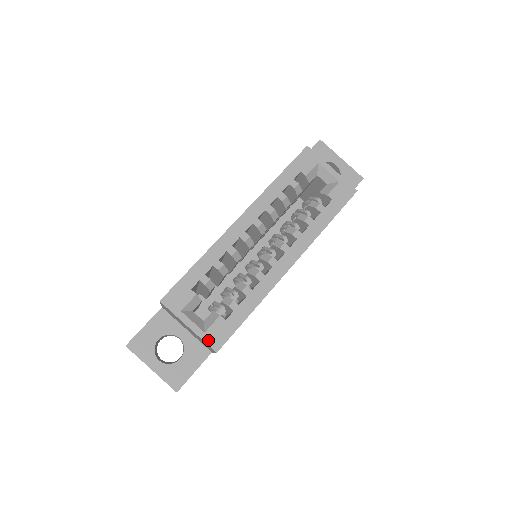
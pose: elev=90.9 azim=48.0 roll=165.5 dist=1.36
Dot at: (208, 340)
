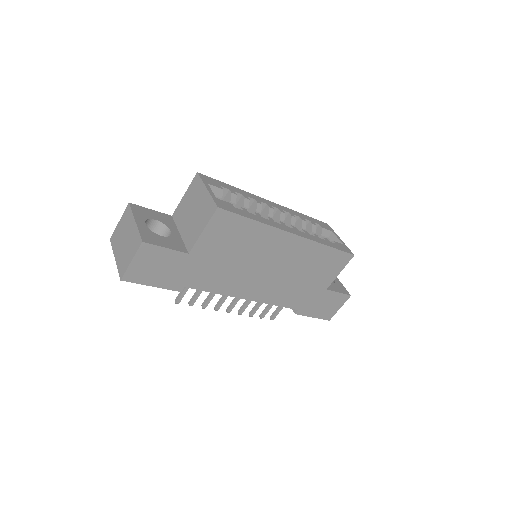
Dot at: (216, 201)
